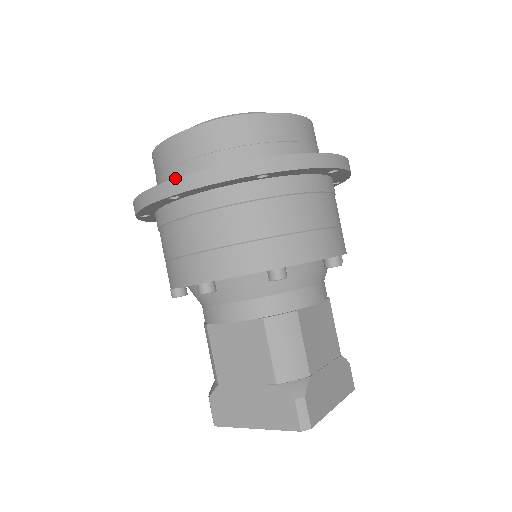
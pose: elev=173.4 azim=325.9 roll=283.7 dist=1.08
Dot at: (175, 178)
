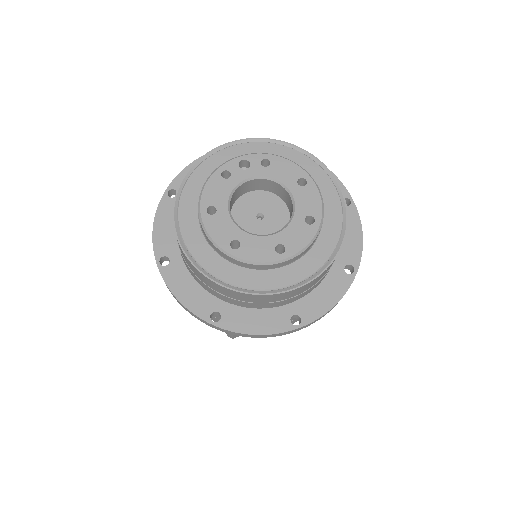
Dot at: (161, 275)
